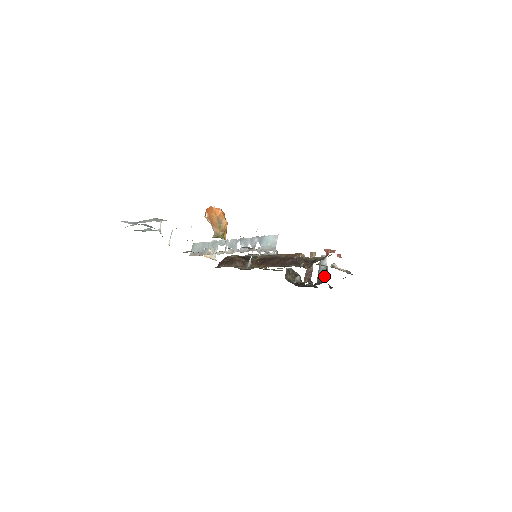
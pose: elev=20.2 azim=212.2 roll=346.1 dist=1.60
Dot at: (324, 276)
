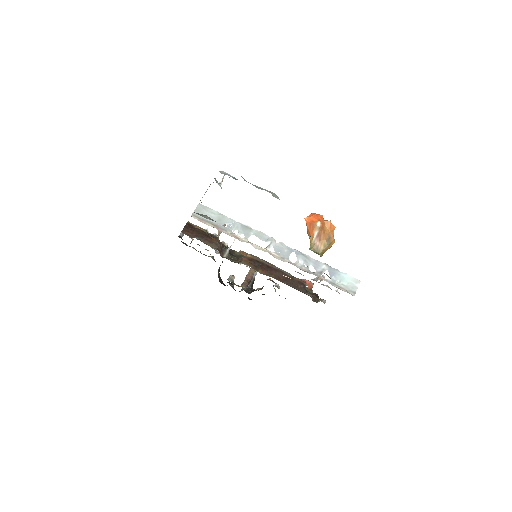
Dot at: (258, 288)
